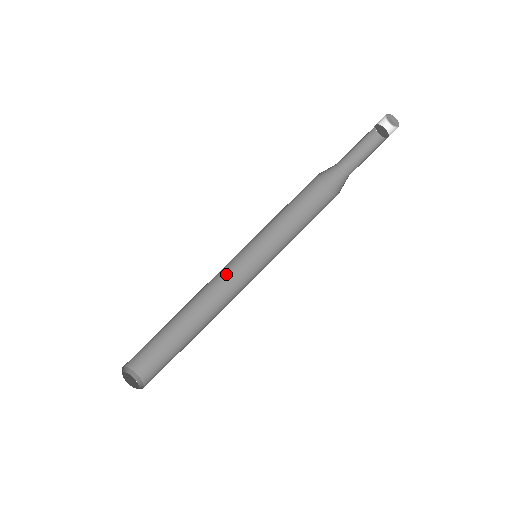
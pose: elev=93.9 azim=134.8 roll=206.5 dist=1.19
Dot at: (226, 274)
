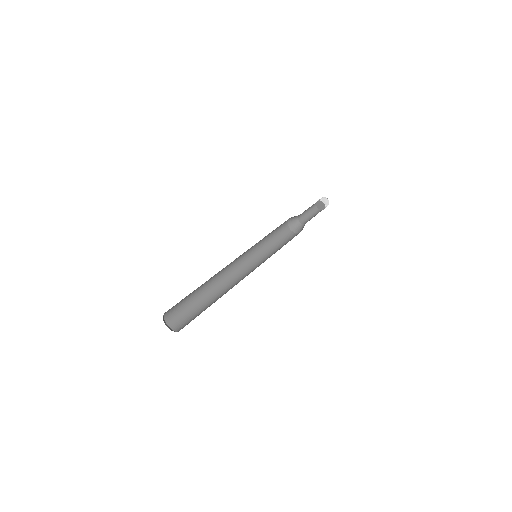
Dot at: (242, 276)
